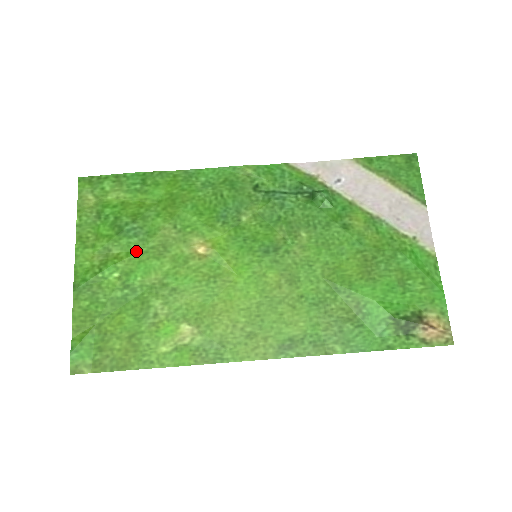
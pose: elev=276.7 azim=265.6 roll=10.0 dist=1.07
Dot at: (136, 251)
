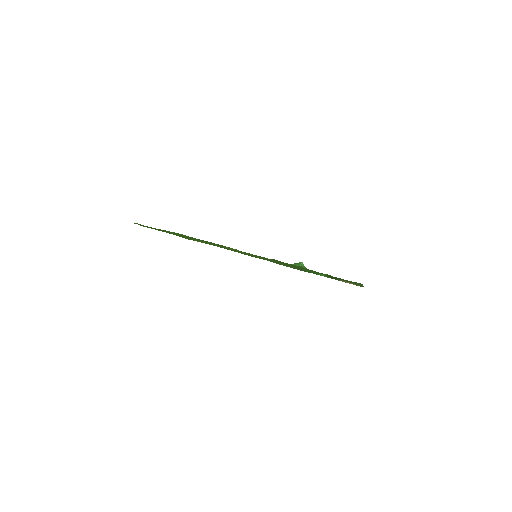
Dot at: (194, 238)
